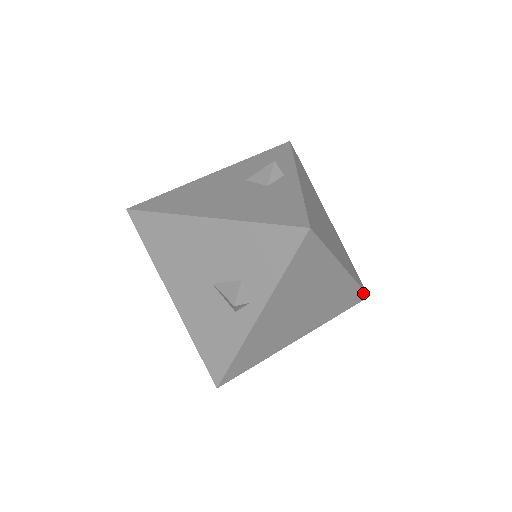
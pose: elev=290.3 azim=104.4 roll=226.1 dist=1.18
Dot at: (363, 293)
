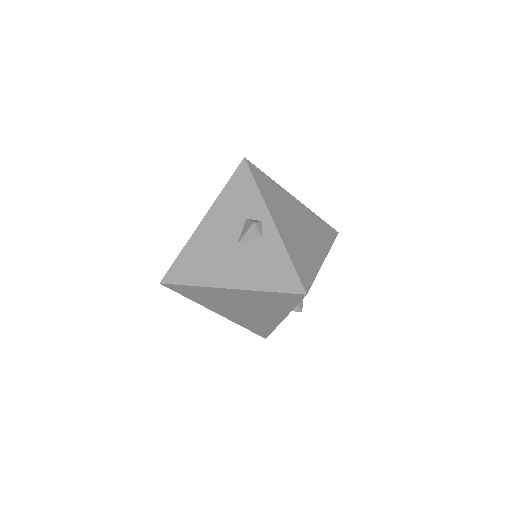
Dot at: (330, 227)
